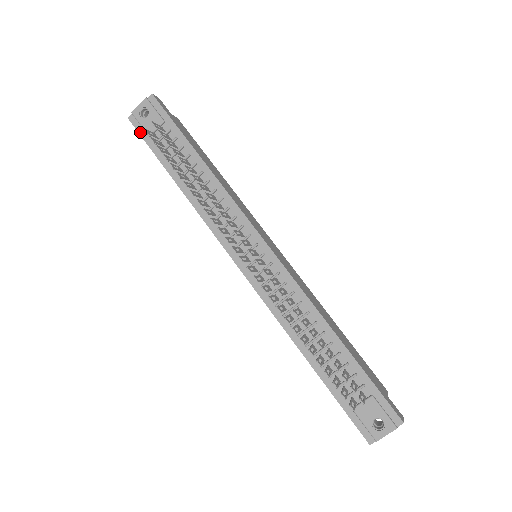
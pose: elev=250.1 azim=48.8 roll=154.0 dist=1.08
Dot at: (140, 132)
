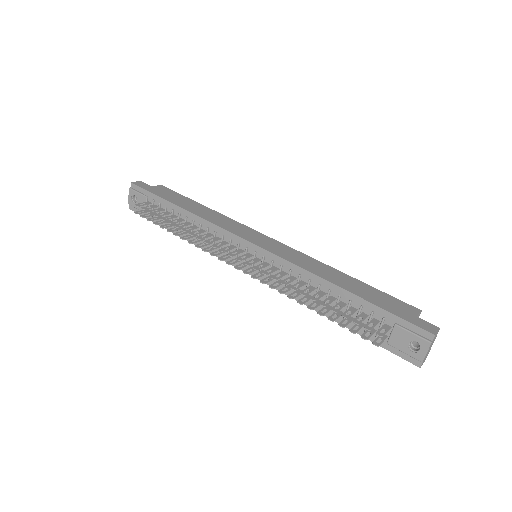
Dot at: (140, 214)
